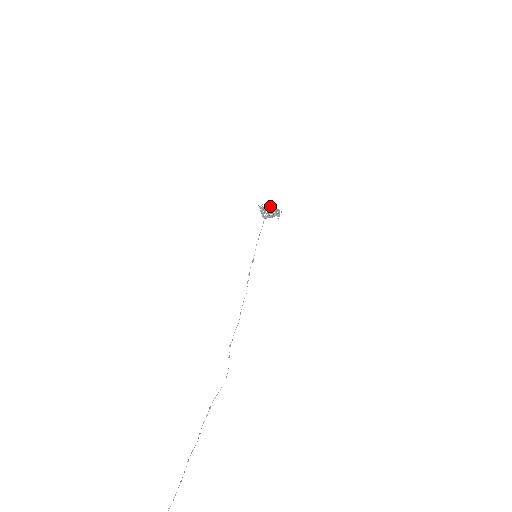
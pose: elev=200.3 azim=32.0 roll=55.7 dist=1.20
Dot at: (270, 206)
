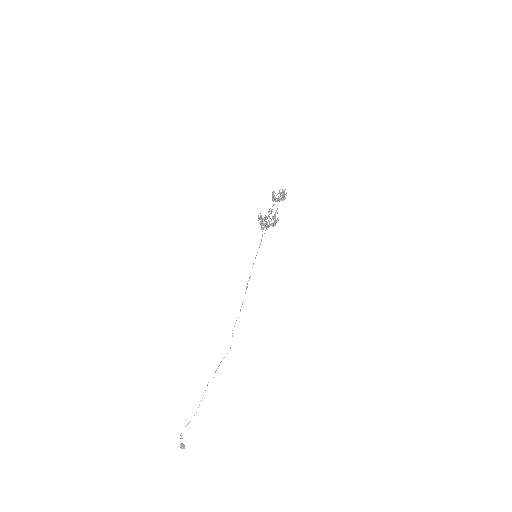
Dot at: (270, 213)
